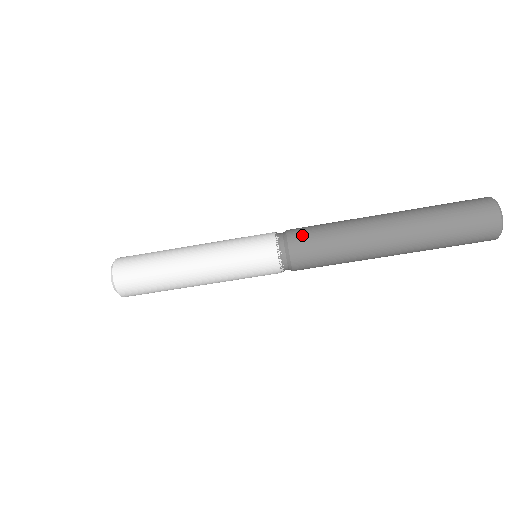
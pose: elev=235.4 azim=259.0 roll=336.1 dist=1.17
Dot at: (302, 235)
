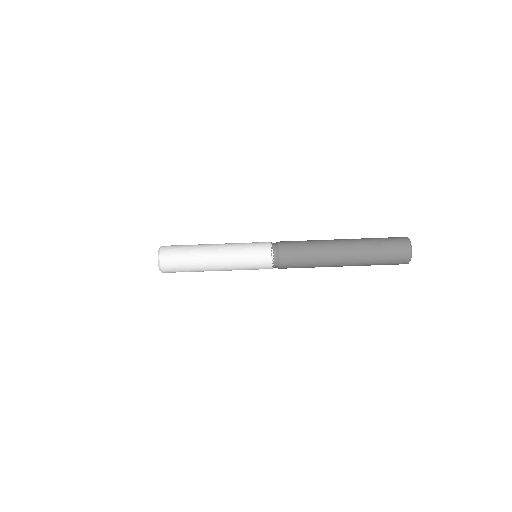
Dot at: (288, 244)
